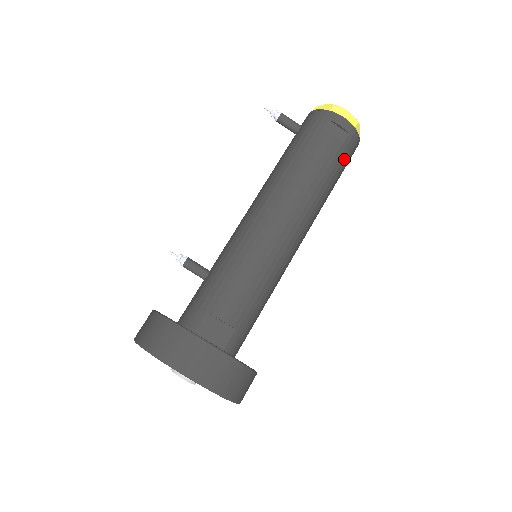
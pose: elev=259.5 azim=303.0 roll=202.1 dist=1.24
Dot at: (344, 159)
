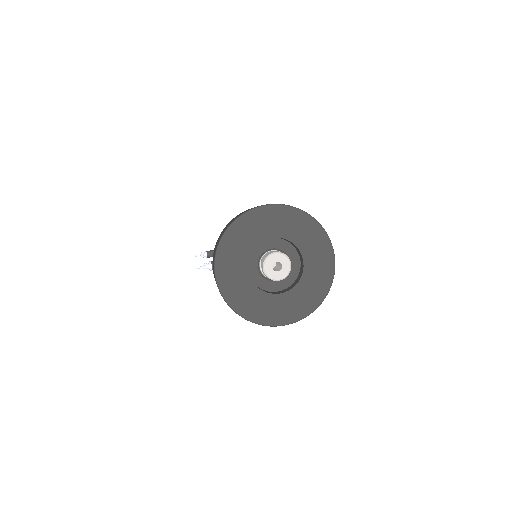
Dot at: occluded
